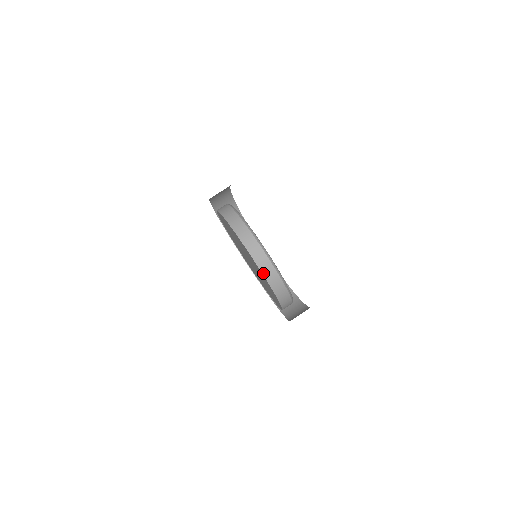
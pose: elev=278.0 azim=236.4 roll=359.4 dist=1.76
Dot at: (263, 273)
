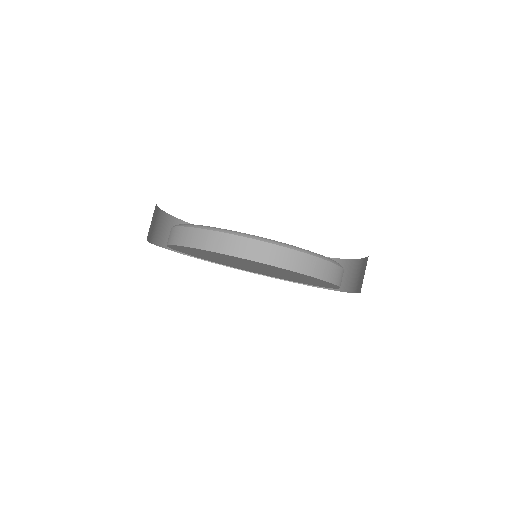
Dot at: (297, 271)
